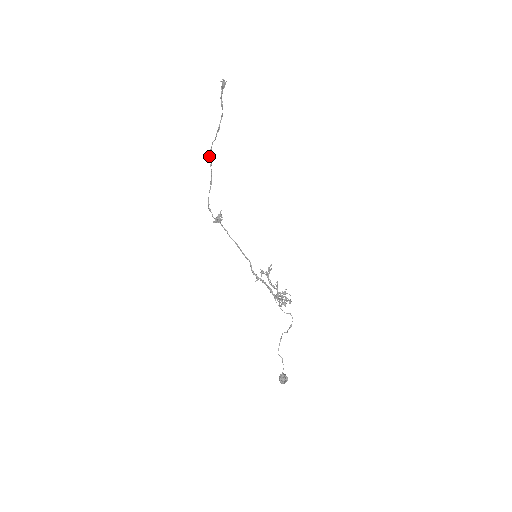
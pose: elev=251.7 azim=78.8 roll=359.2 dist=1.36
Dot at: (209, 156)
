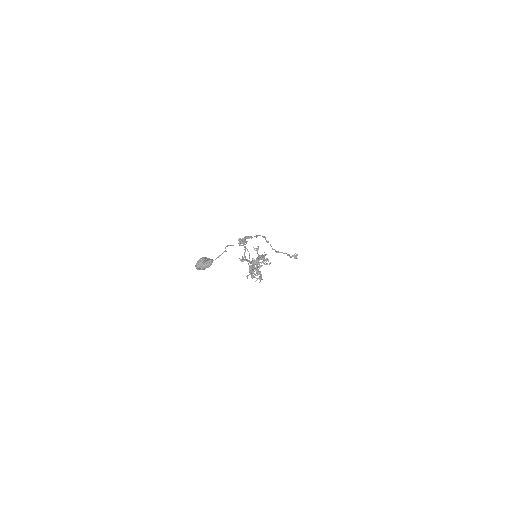
Dot at: (265, 239)
